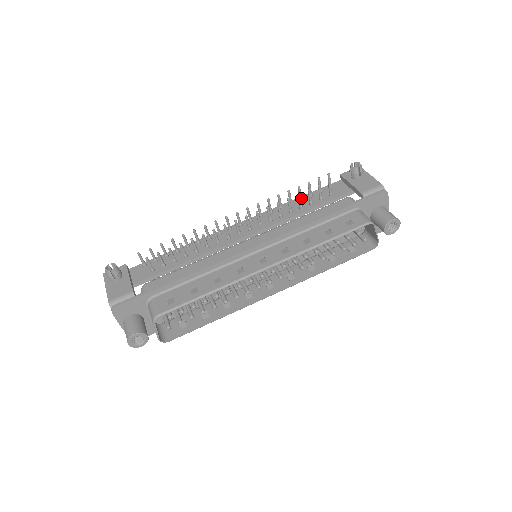
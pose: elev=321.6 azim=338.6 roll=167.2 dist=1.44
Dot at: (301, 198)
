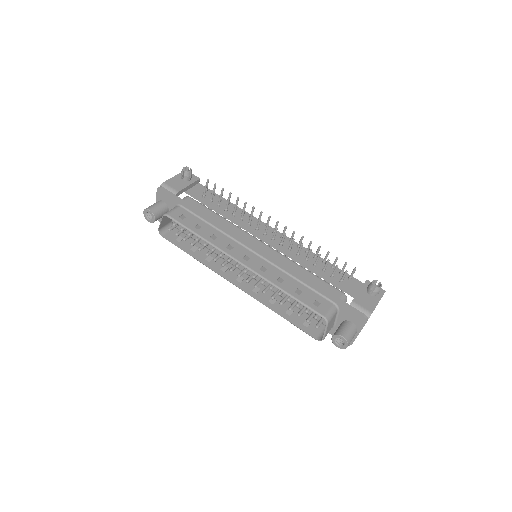
Dot at: (324, 261)
